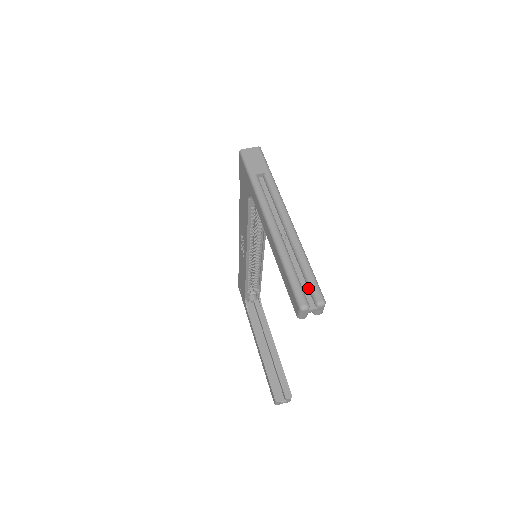
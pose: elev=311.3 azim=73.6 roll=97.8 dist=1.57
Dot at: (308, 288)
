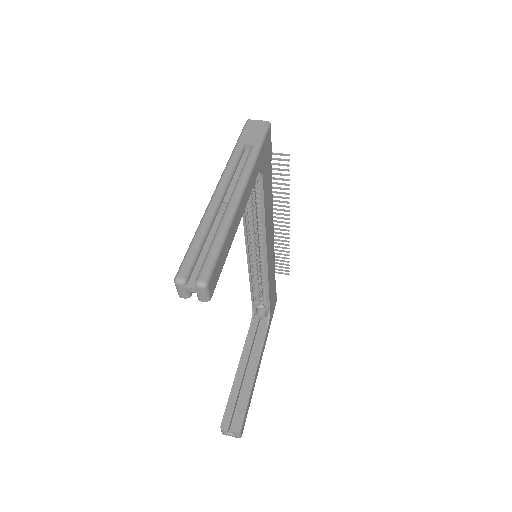
Dot at: (202, 264)
